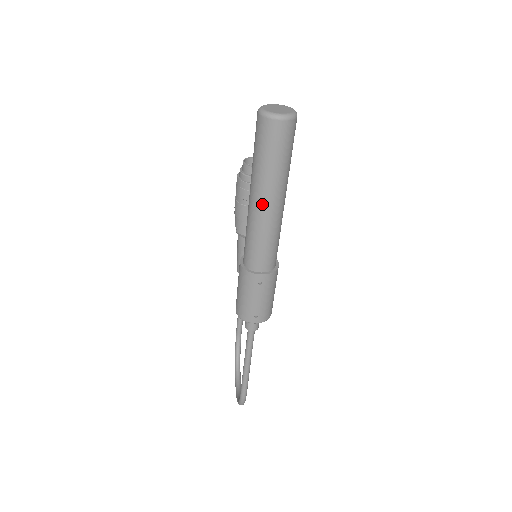
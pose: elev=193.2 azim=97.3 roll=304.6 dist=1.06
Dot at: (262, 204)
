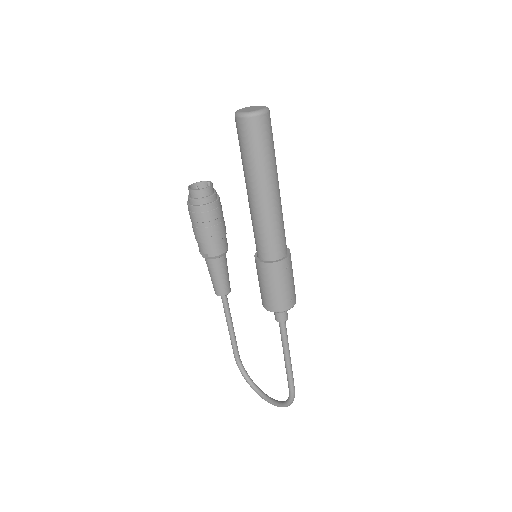
Dot at: (269, 194)
